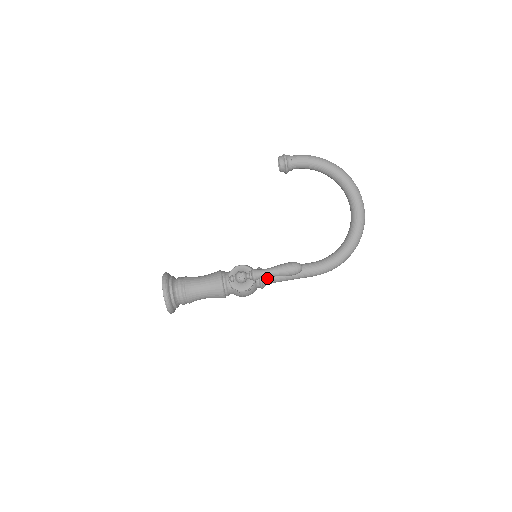
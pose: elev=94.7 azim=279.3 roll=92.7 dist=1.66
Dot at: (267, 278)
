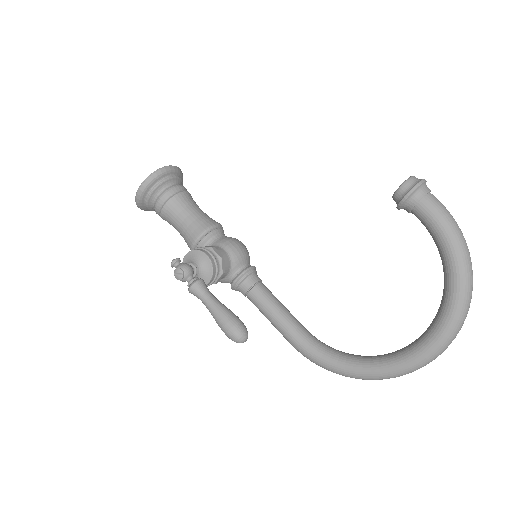
Dot at: (242, 289)
